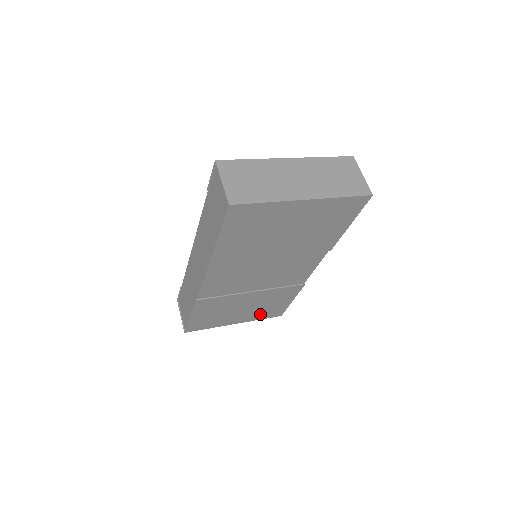
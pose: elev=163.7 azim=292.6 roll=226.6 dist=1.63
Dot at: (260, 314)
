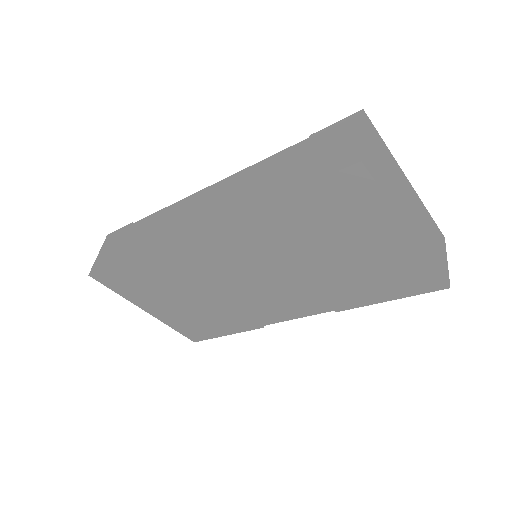
Dot at: (182, 322)
